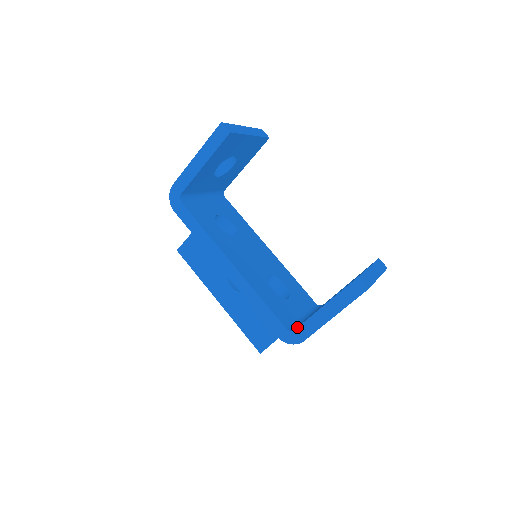
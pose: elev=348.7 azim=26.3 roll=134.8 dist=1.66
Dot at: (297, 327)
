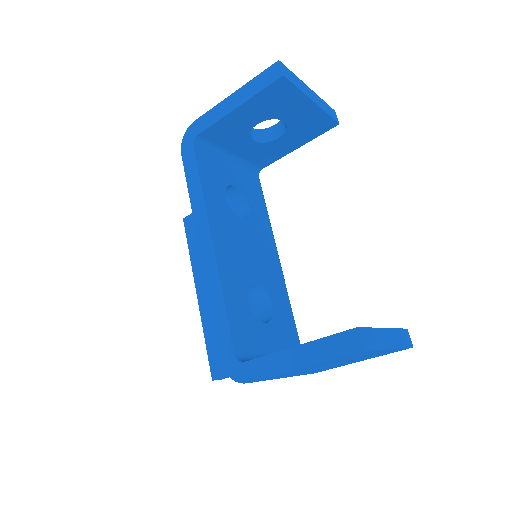
Dot at: occluded
